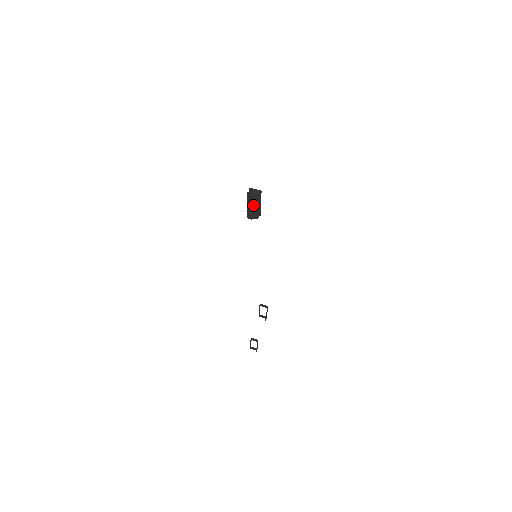
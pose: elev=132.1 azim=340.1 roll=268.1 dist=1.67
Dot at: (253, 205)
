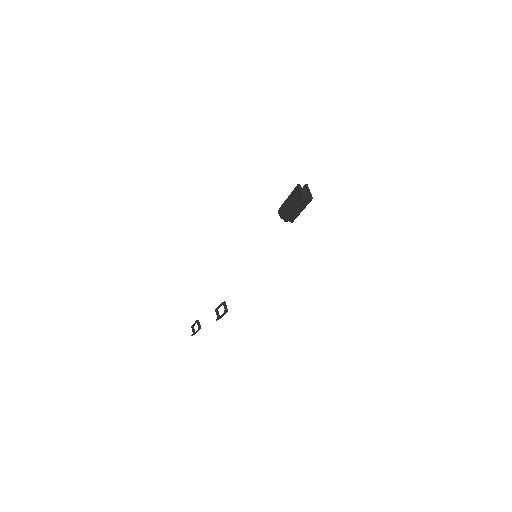
Dot at: (292, 203)
